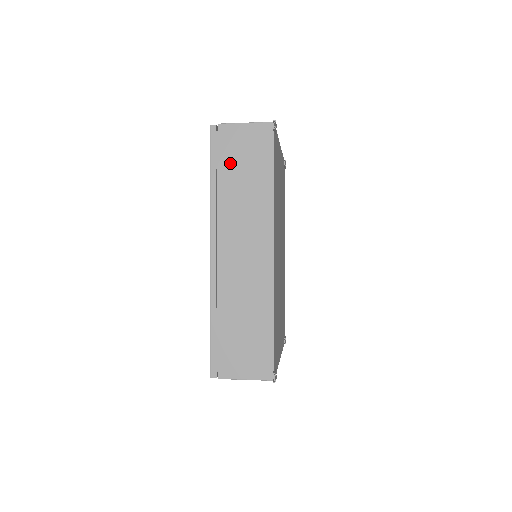
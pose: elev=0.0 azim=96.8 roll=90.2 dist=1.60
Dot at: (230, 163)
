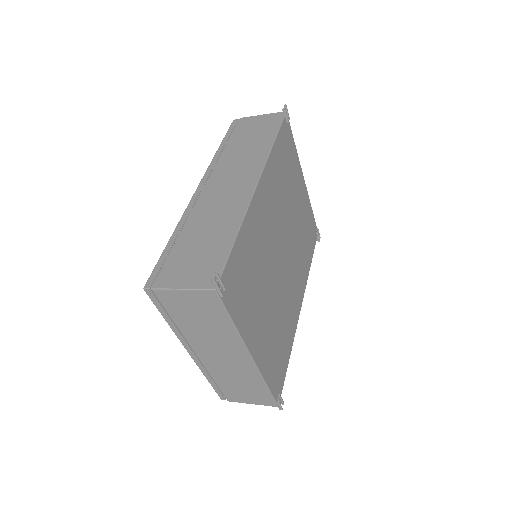
Dot at: (240, 135)
